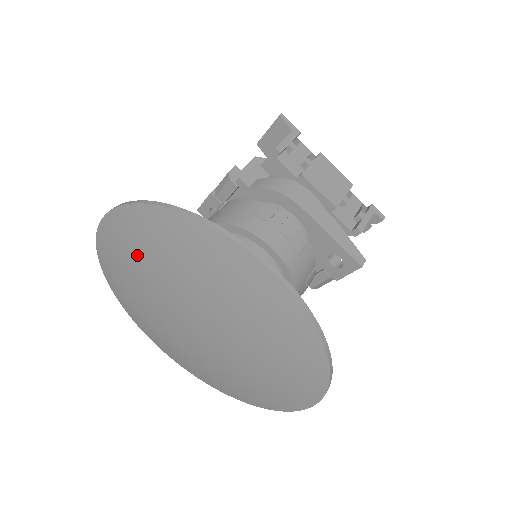
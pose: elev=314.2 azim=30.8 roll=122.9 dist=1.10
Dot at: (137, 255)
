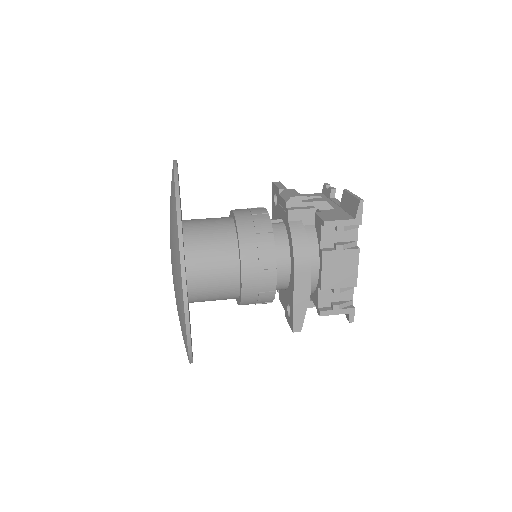
Dot at: occluded
